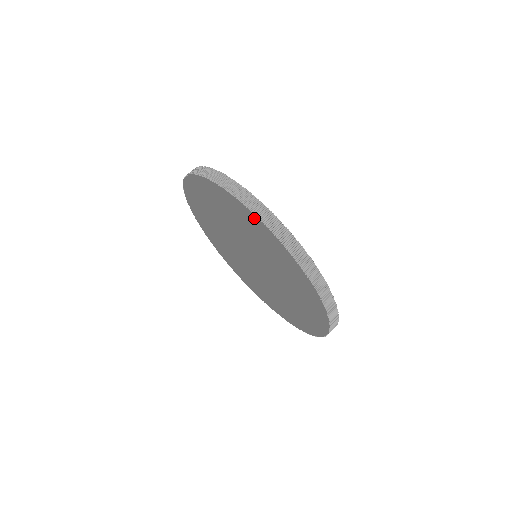
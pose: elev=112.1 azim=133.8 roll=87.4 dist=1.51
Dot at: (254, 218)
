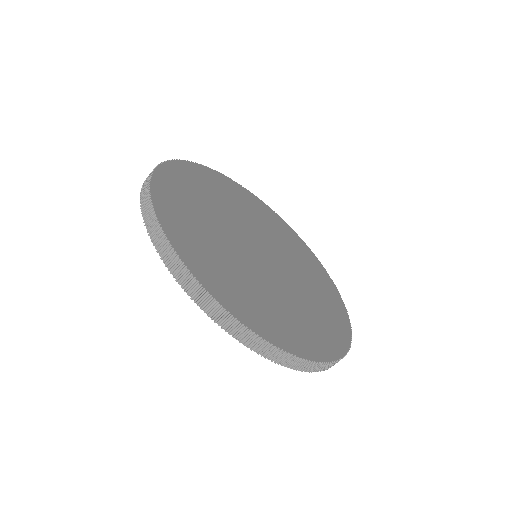
Dot at: occluded
